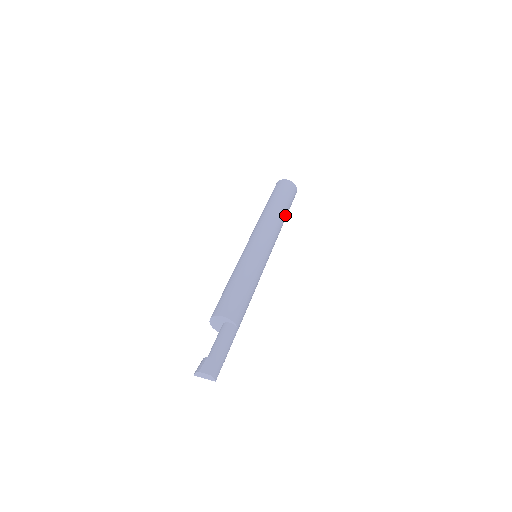
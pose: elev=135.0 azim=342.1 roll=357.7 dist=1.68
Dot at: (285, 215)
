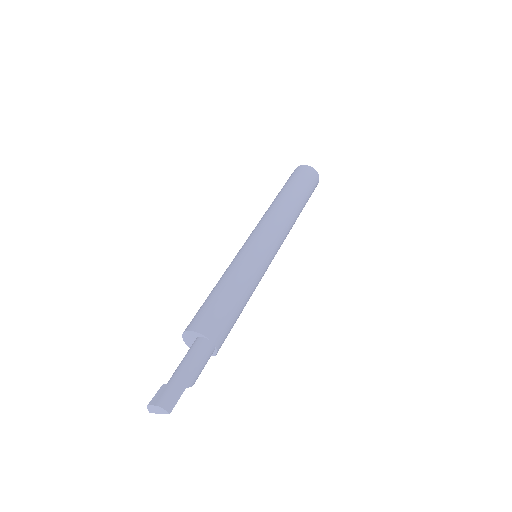
Dot at: (296, 201)
